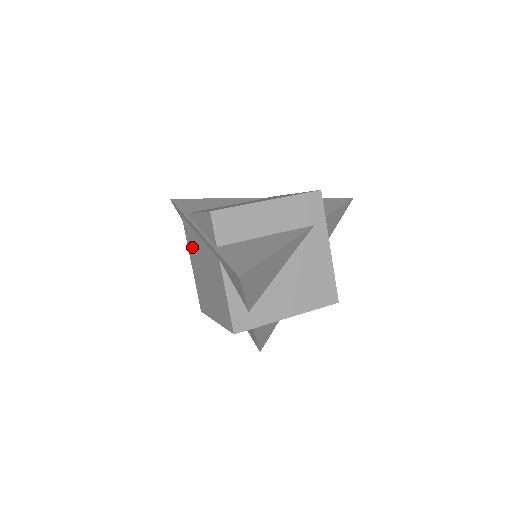
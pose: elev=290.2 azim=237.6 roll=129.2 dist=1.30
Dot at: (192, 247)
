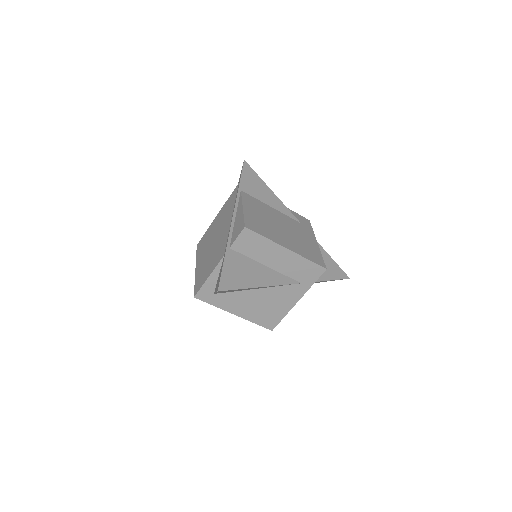
Dot at: (225, 211)
